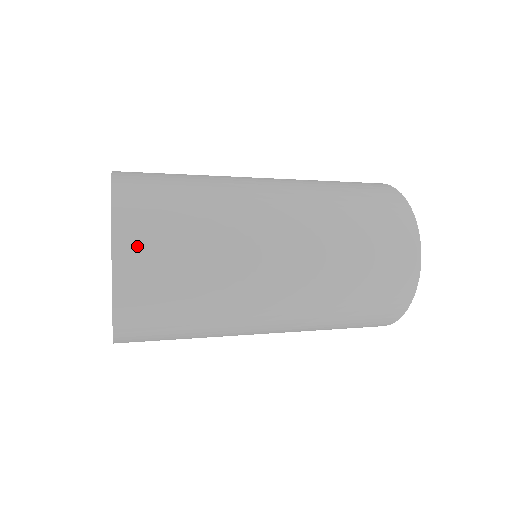
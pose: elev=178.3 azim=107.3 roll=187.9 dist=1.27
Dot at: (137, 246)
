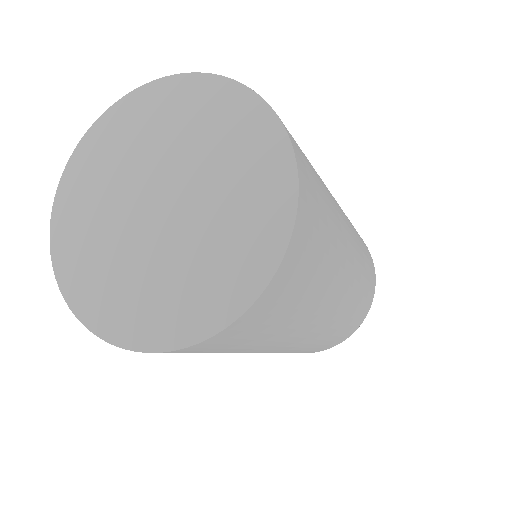
Dot at: occluded
